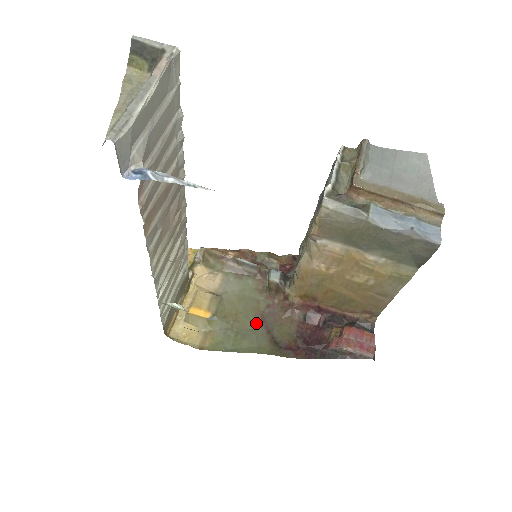
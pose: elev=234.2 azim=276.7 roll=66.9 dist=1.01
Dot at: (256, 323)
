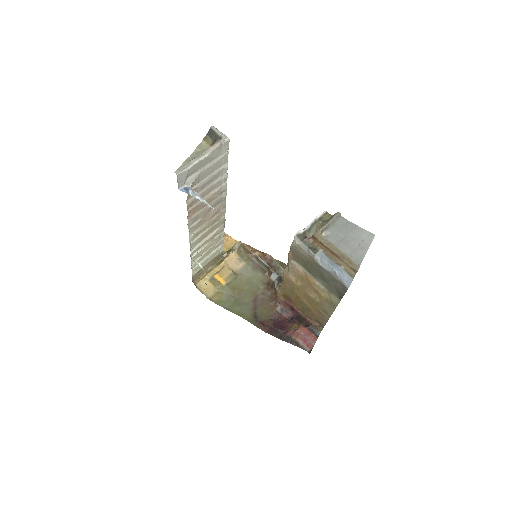
Dot at: (250, 300)
